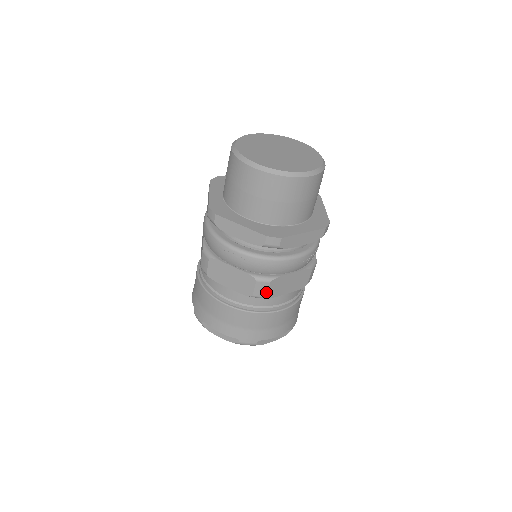
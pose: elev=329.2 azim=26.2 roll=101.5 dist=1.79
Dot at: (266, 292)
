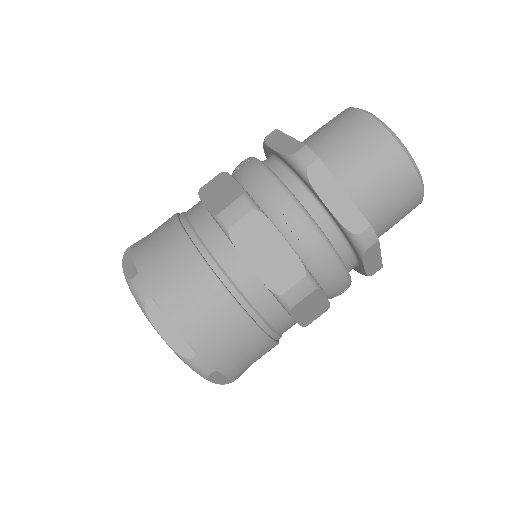
Dot at: (299, 300)
